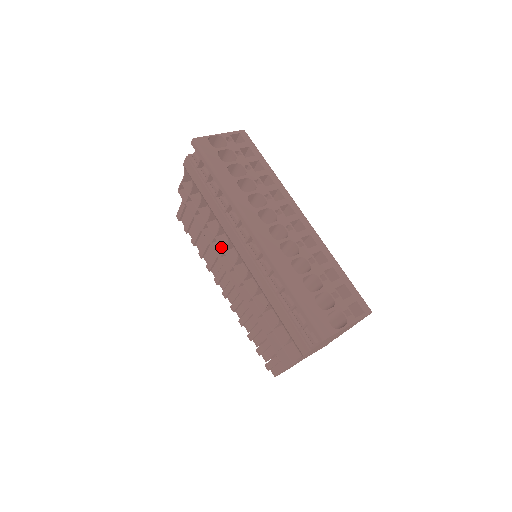
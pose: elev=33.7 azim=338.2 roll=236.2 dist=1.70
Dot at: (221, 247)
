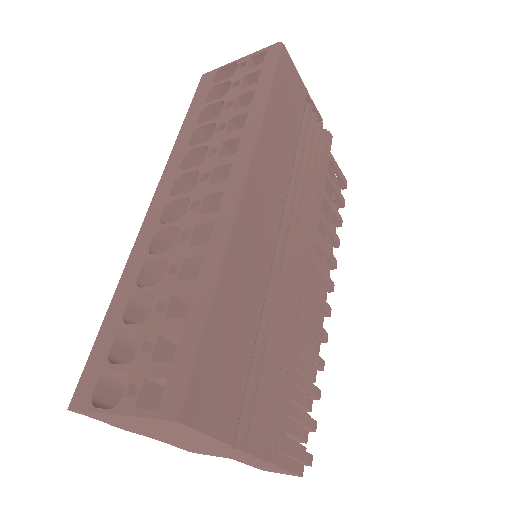
Dot at: occluded
